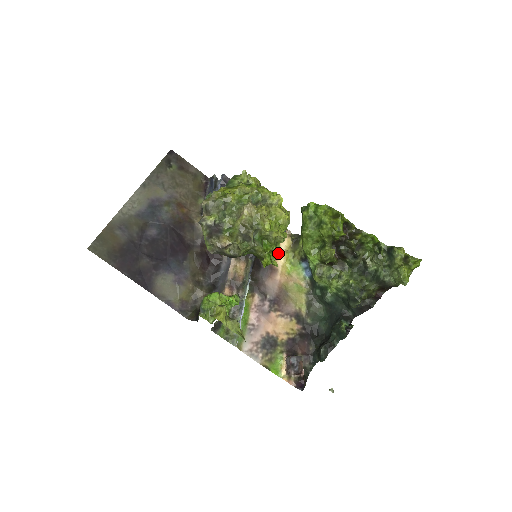
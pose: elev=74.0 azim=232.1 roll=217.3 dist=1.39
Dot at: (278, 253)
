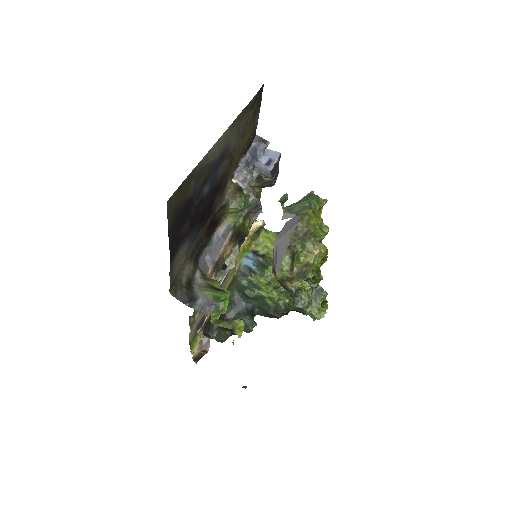
Dot at: occluded
